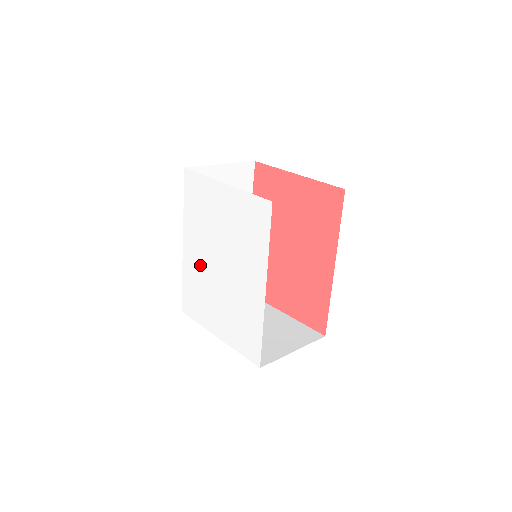
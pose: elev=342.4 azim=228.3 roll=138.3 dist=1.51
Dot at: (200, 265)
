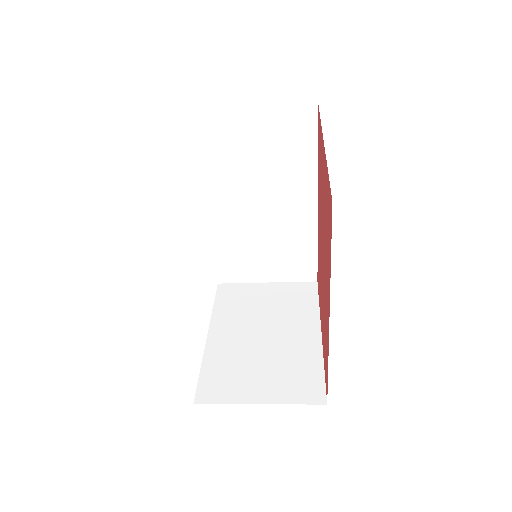
Dot at: occluded
